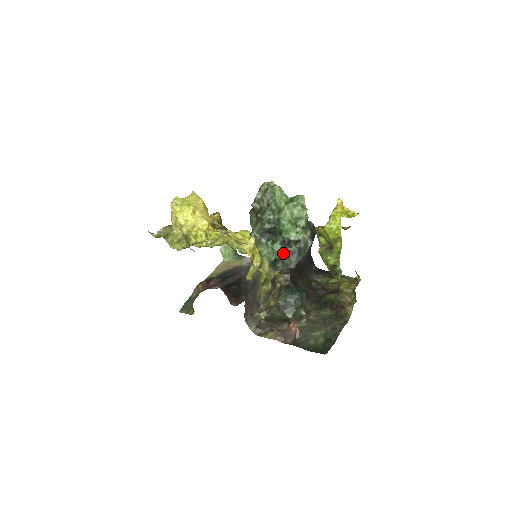
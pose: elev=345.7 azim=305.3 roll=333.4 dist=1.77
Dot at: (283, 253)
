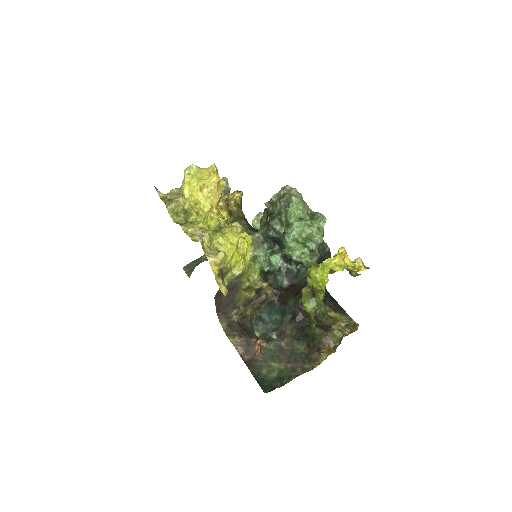
Dot at: (280, 267)
